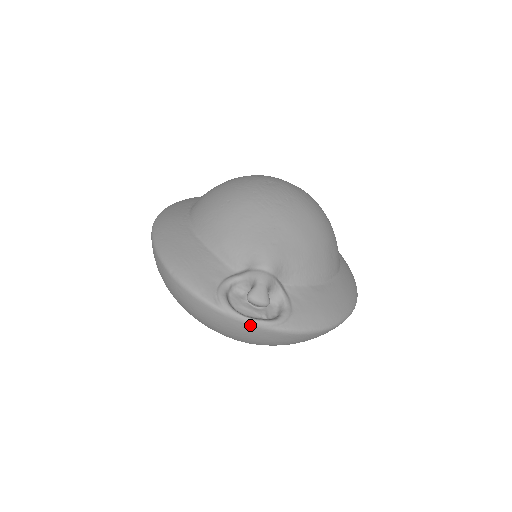
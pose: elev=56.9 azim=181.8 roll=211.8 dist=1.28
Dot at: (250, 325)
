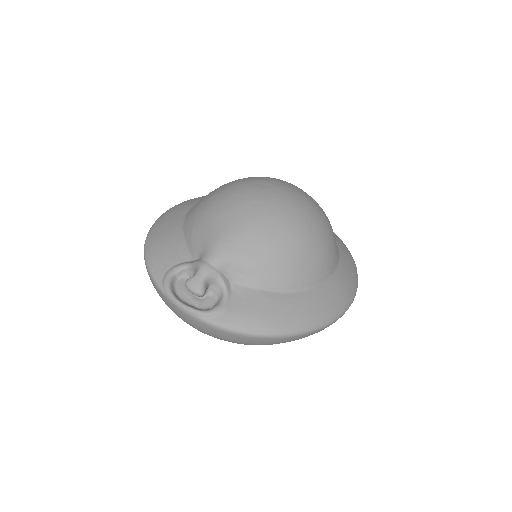
Dot at: (181, 309)
